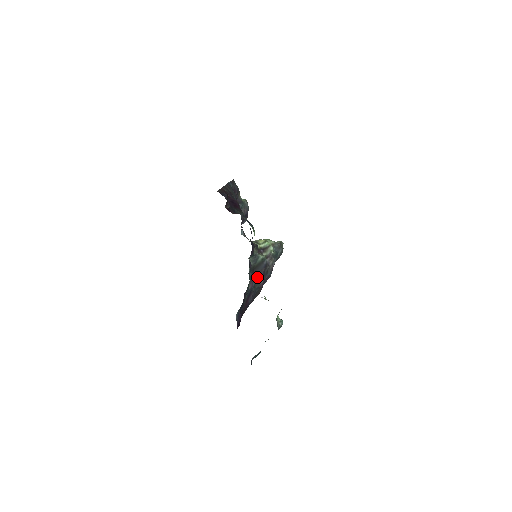
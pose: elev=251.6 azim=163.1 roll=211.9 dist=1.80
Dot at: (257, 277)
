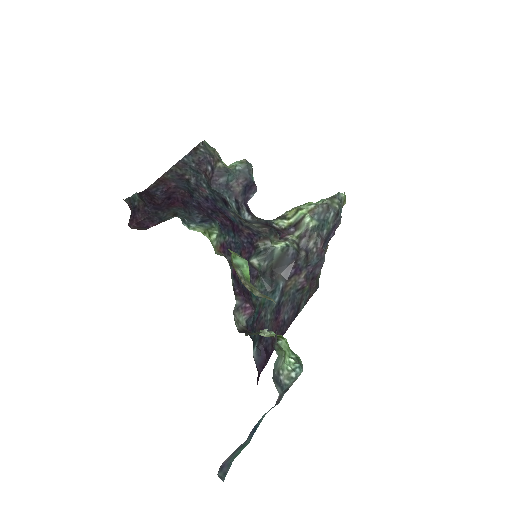
Dot at: (283, 279)
